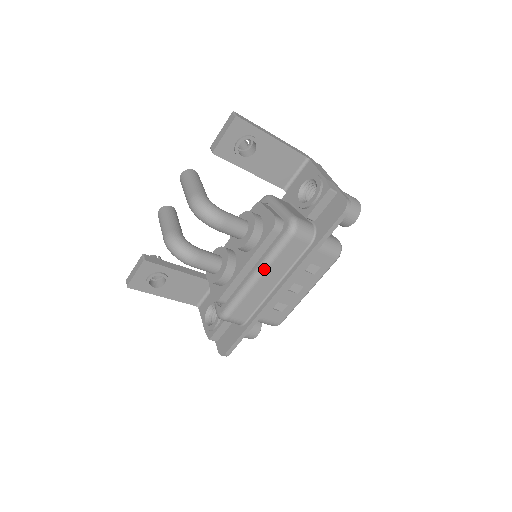
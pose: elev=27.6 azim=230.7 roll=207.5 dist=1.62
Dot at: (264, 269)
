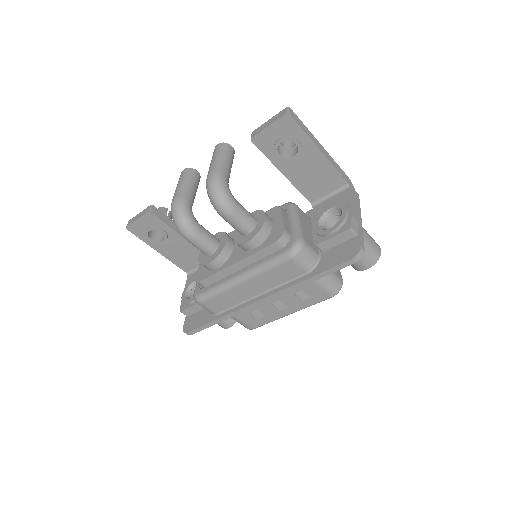
Dot at: (251, 275)
